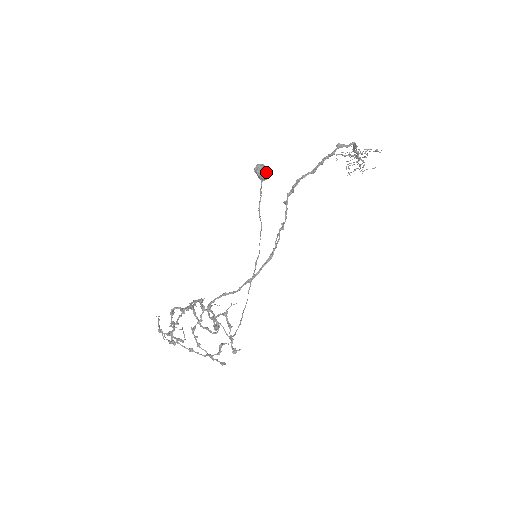
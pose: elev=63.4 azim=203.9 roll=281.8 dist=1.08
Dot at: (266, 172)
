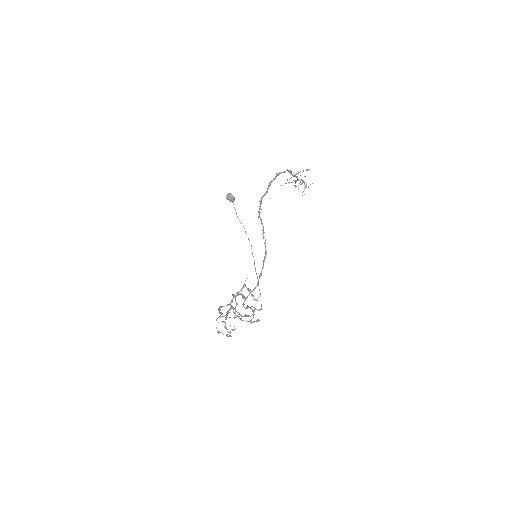
Dot at: (232, 196)
